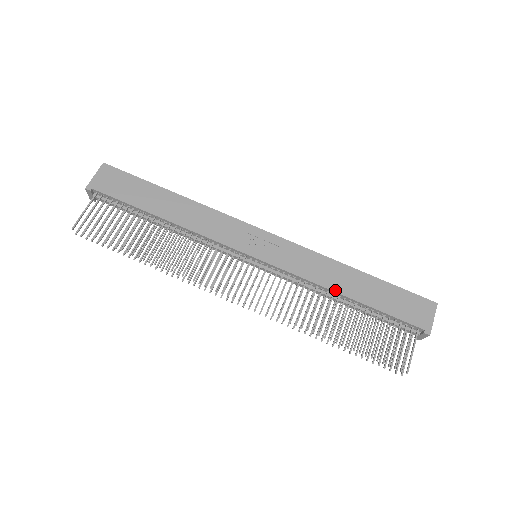
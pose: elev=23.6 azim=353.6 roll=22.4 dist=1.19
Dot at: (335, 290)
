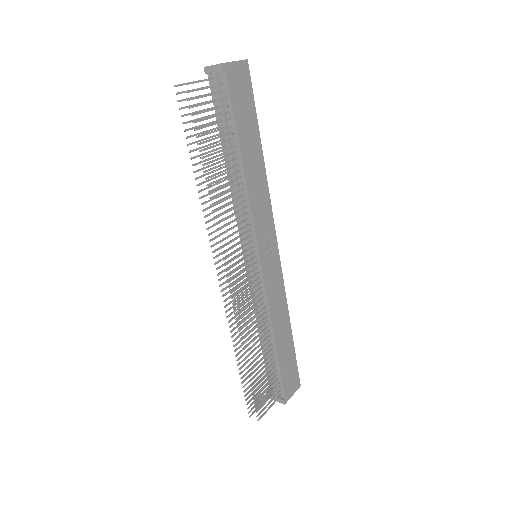
Dot at: (274, 330)
